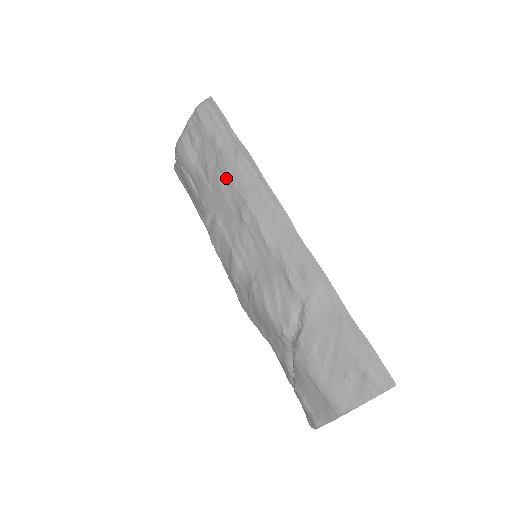
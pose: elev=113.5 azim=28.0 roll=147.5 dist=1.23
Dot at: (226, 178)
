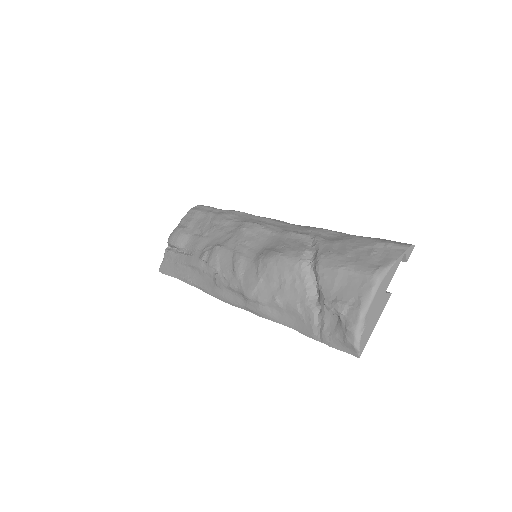
Dot at: (222, 222)
